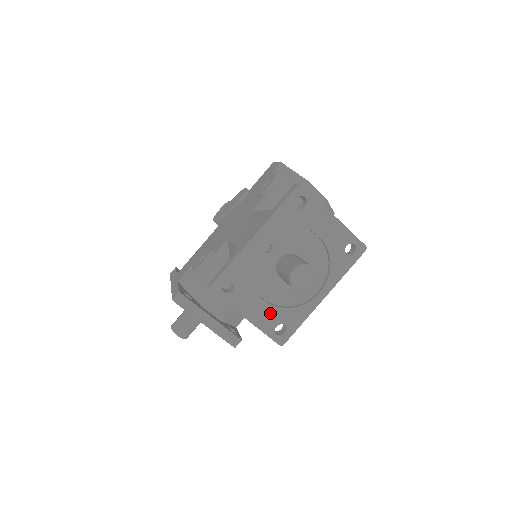
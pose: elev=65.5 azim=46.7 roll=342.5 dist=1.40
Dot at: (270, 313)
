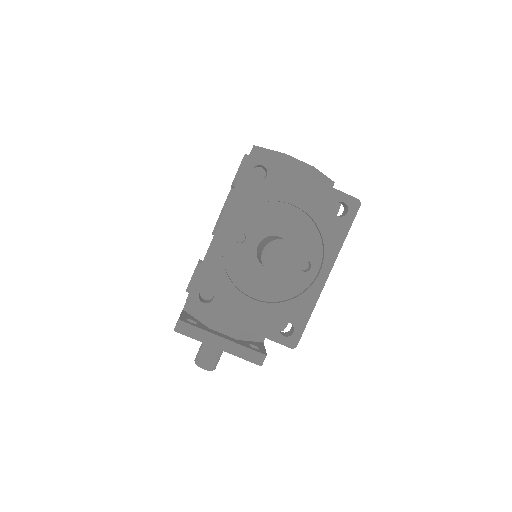
Dot at: (267, 313)
